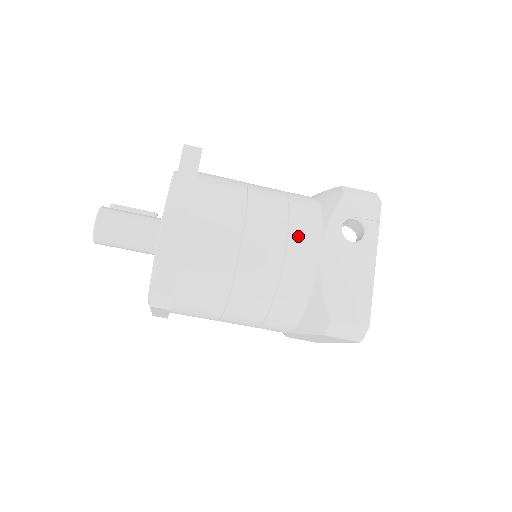
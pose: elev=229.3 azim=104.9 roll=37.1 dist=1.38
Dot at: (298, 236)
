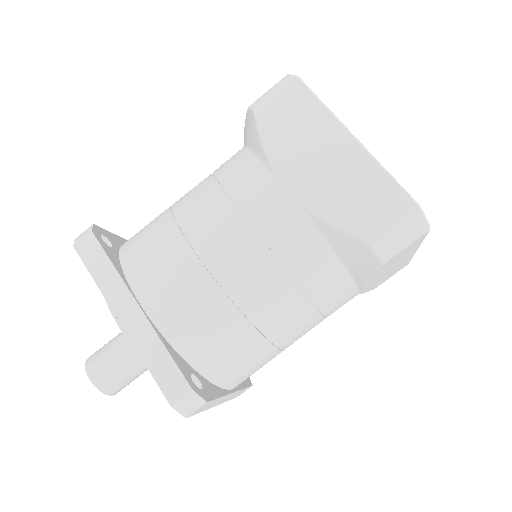
Dot at: occluded
